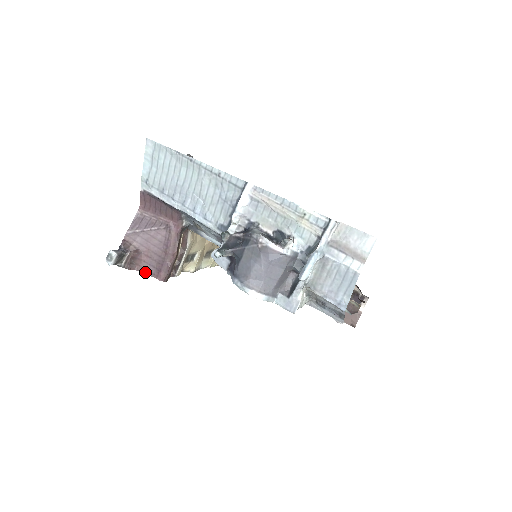
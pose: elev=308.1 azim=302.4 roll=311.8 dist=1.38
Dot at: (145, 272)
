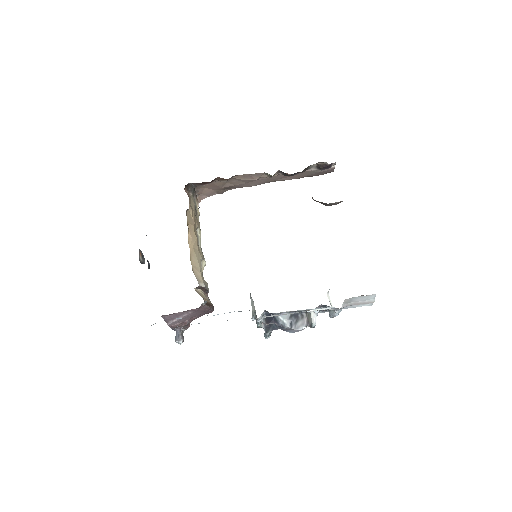
Dot at: occluded
